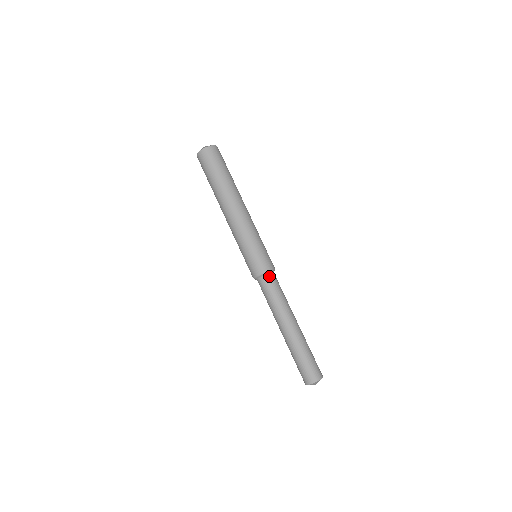
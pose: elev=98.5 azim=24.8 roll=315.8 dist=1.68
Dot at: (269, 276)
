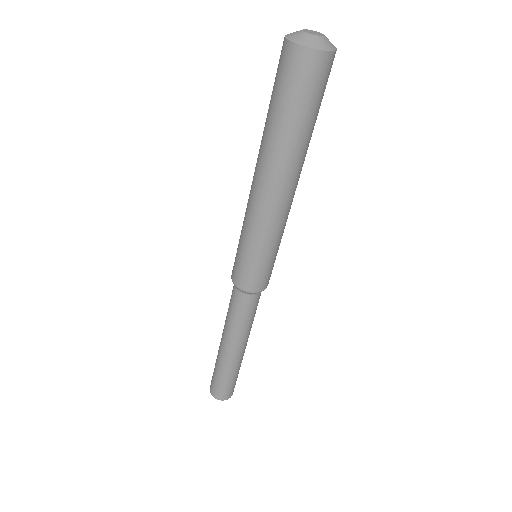
Dot at: (239, 292)
